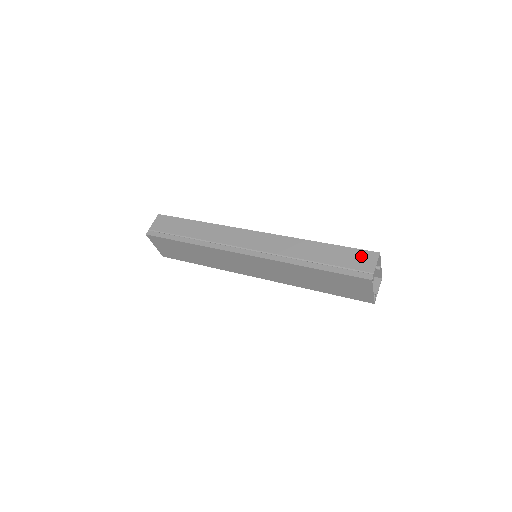
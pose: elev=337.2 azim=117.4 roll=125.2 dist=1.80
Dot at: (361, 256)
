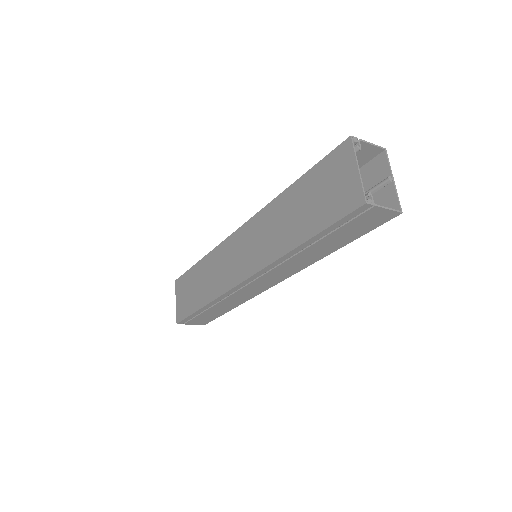
Dot at: (359, 159)
